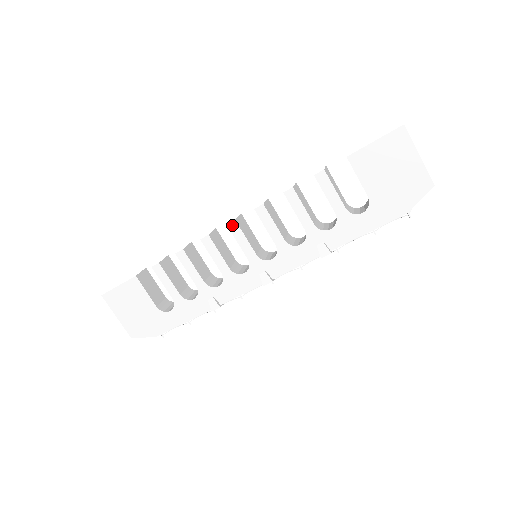
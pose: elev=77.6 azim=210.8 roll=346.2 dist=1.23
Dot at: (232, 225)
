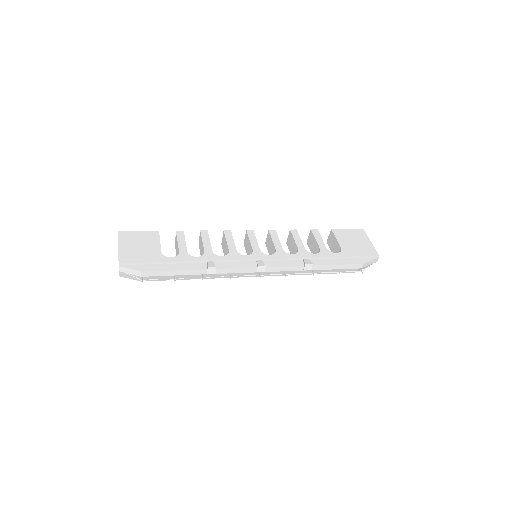
Dot at: (250, 231)
